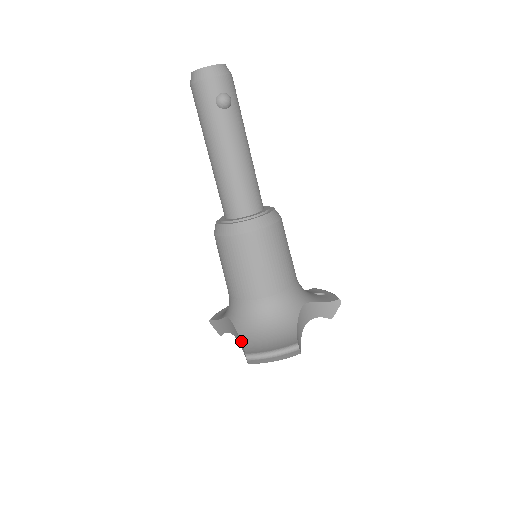
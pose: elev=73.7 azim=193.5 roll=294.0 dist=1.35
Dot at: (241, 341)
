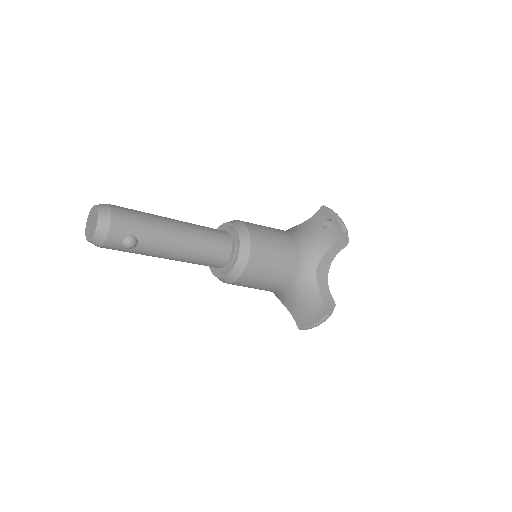
Dot at: occluded
